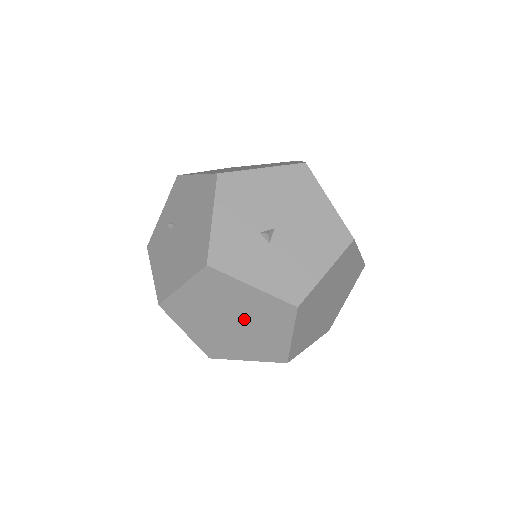
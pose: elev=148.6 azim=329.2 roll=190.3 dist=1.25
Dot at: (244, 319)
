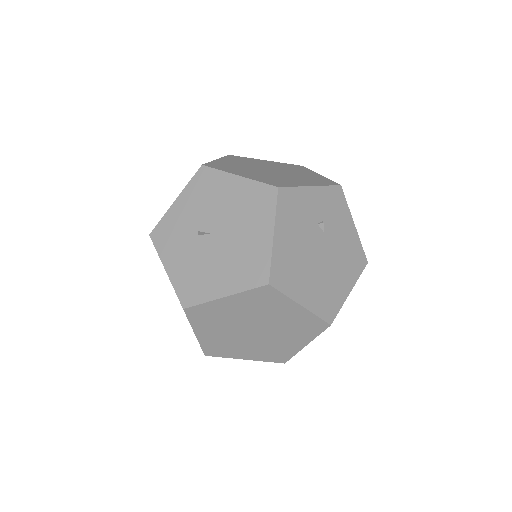
Dot at: occluded
